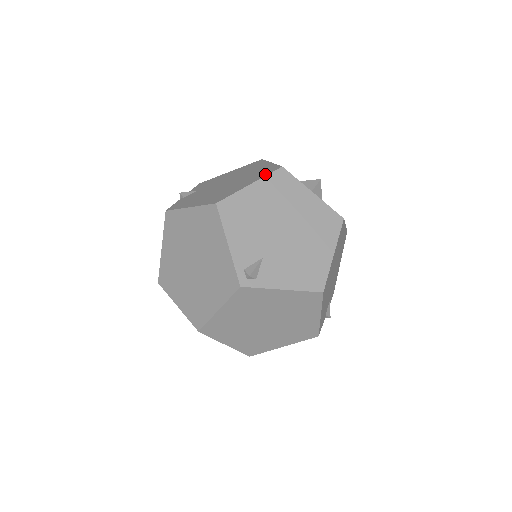
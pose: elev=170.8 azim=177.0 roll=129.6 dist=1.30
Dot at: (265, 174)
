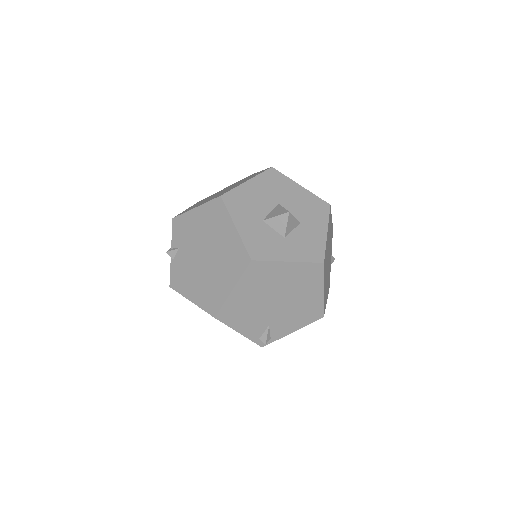
Dot at: (239, 271)
